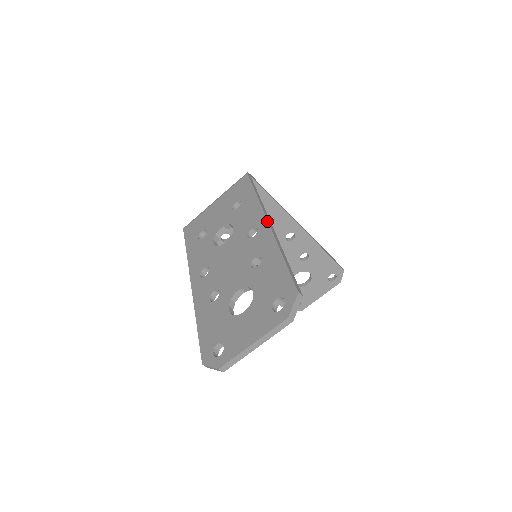
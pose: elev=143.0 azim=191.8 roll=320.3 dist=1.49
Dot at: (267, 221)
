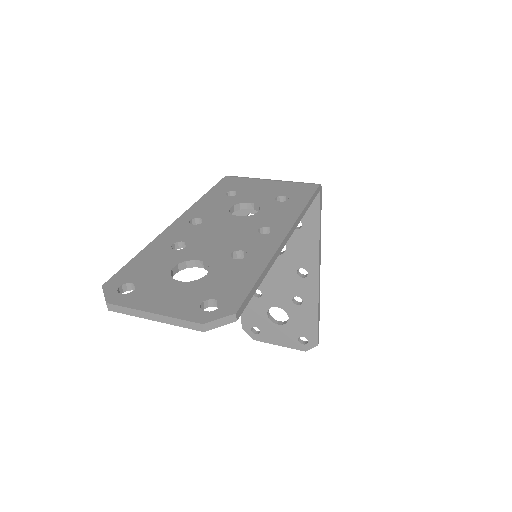
Dot at: (287, 233)
